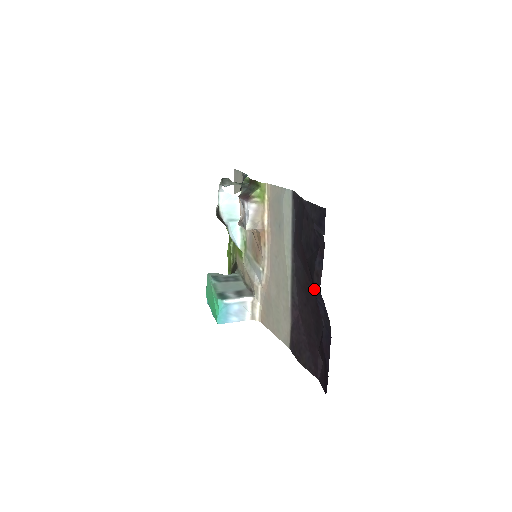
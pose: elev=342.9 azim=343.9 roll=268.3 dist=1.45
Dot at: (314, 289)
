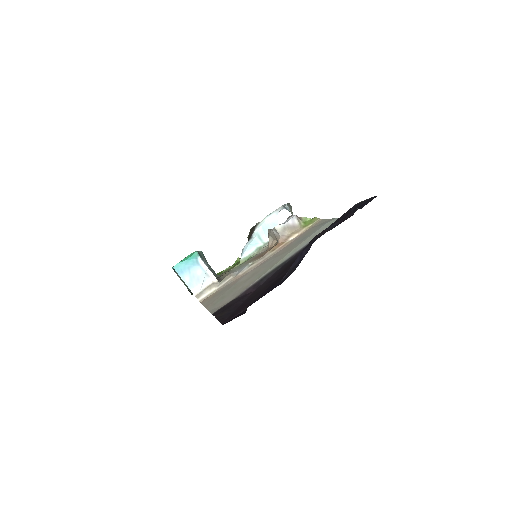
Dot at: occluded
